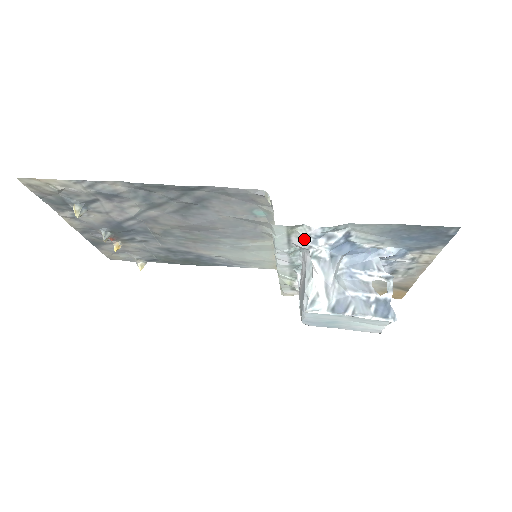
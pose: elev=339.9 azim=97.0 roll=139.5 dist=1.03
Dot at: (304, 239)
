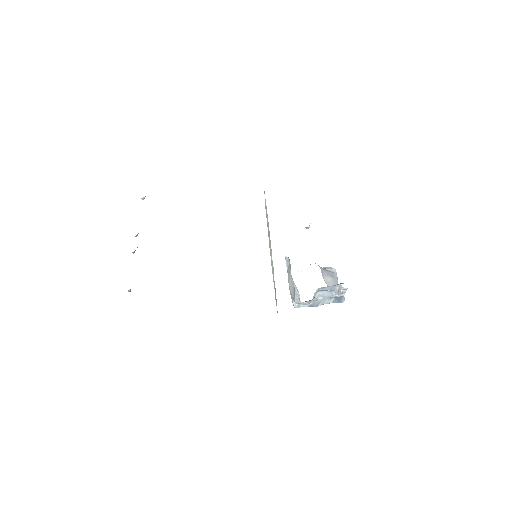
Dot at: occluded
